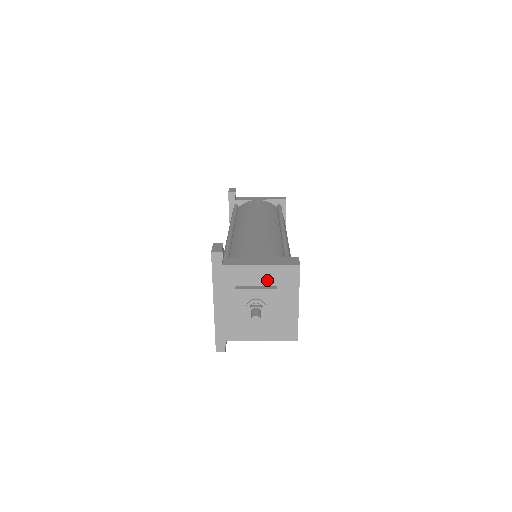
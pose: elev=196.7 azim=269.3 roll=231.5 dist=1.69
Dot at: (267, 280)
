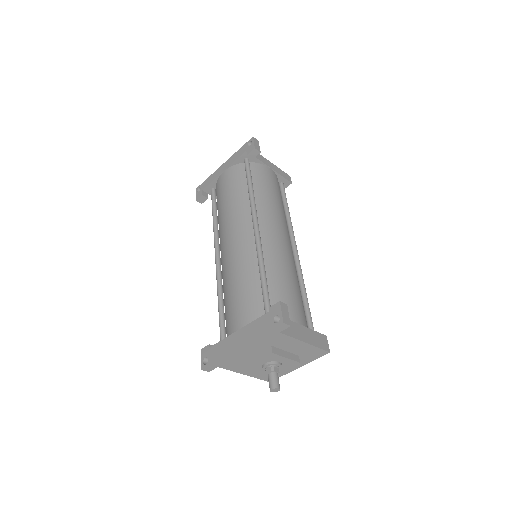
Dot at: (298, 351)
